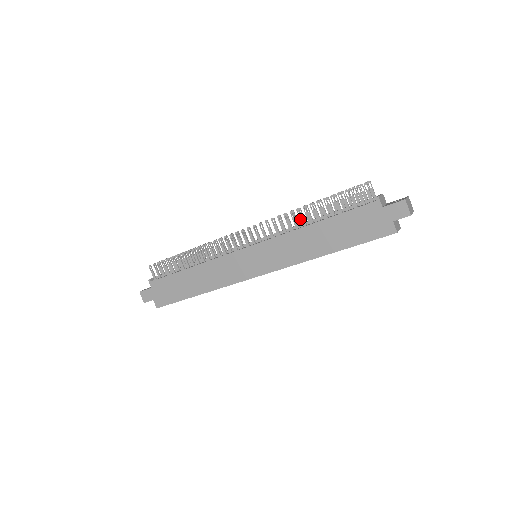
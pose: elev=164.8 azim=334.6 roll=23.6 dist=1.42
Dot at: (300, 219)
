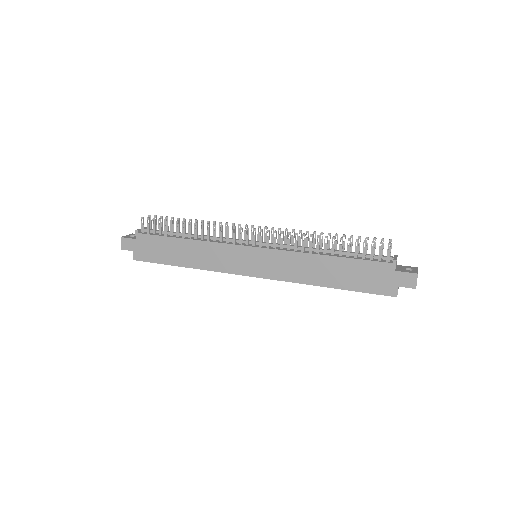
Dot at: (313, 242)
